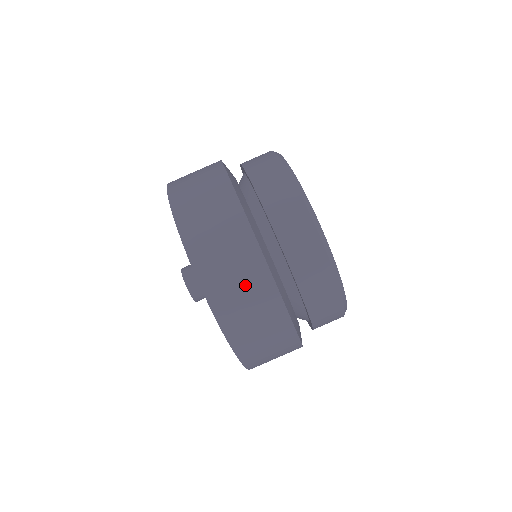
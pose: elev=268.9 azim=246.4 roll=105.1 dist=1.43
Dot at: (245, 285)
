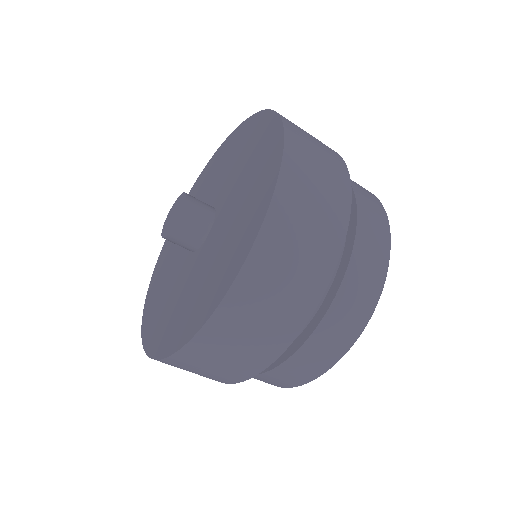
Dot at: occluded
